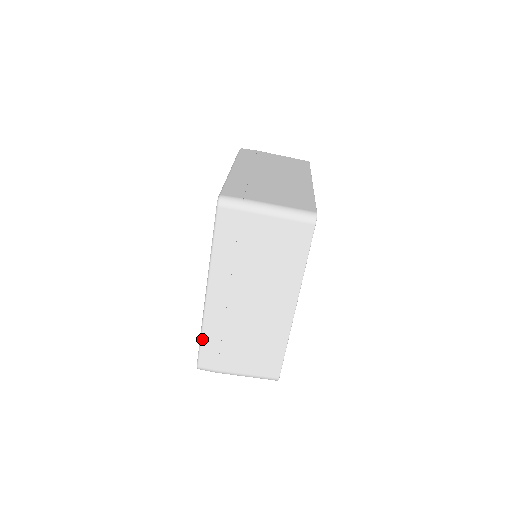
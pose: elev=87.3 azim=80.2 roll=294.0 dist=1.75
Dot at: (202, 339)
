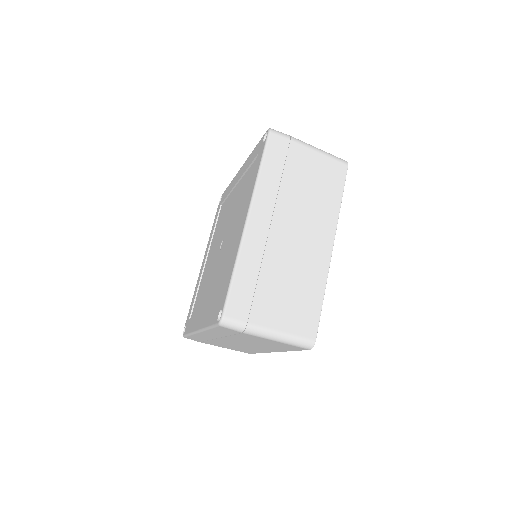
Dot at: (190, 336)
